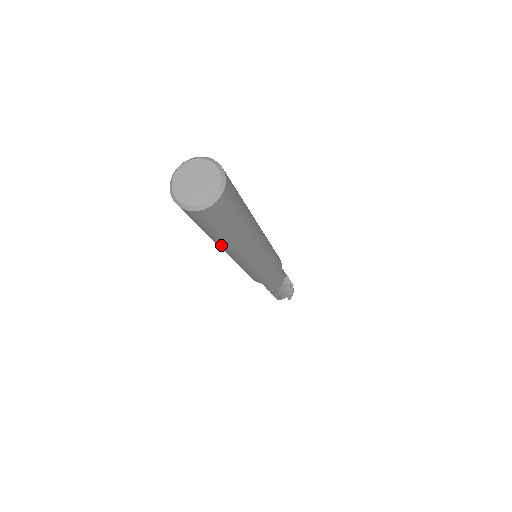
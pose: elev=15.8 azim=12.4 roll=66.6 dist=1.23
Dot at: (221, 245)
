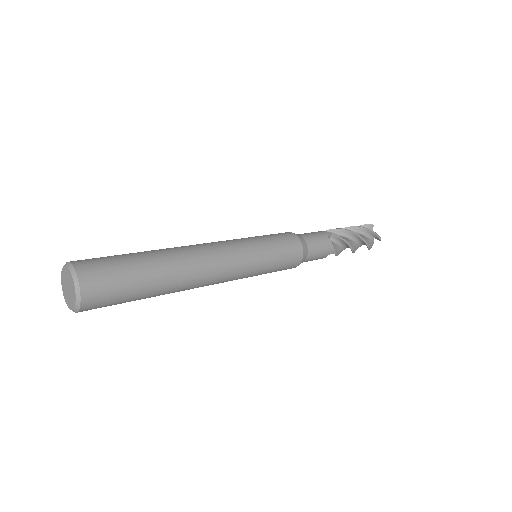
Dot at: (173, 292)
